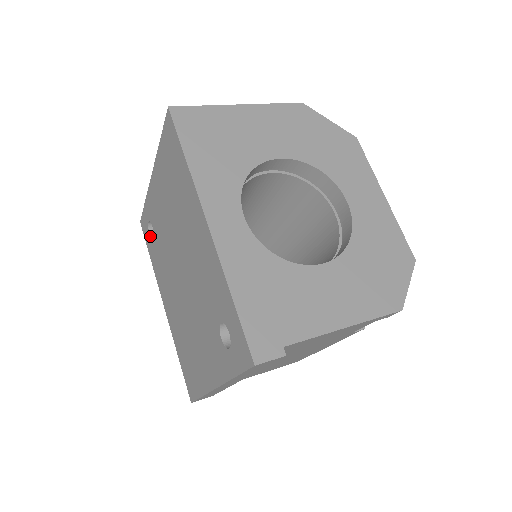
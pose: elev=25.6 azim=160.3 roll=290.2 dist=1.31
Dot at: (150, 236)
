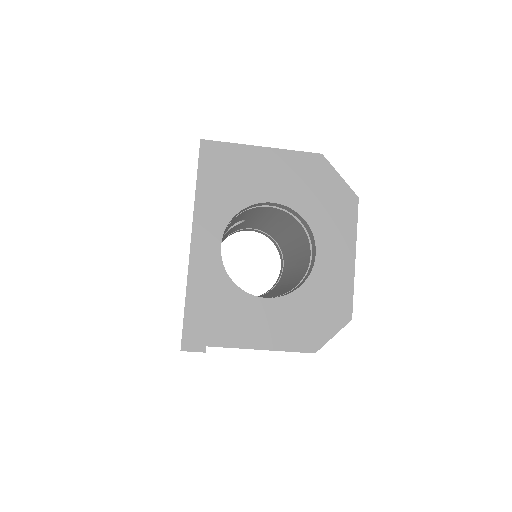
Dot at: occluded
